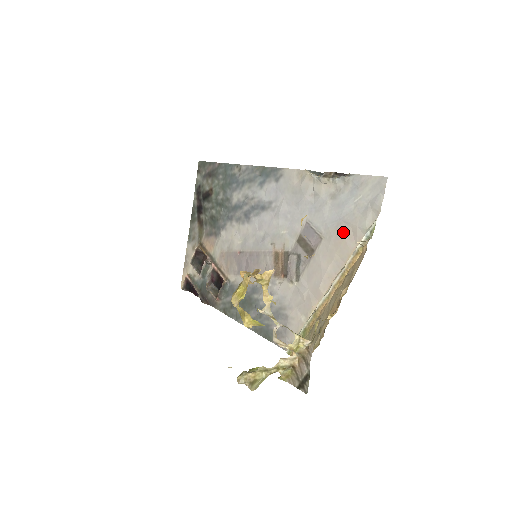
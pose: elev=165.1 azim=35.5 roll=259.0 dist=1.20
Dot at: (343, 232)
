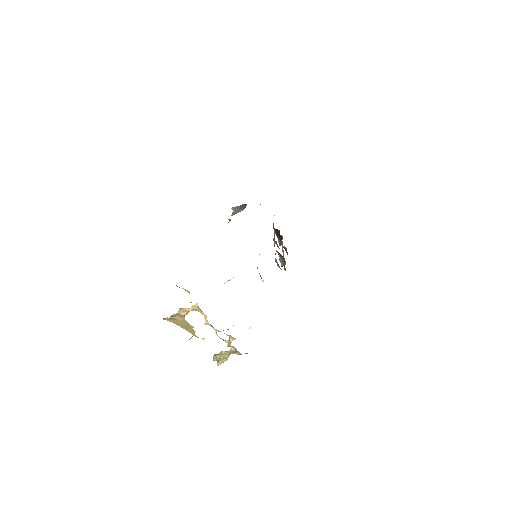
Dot at: occluded
